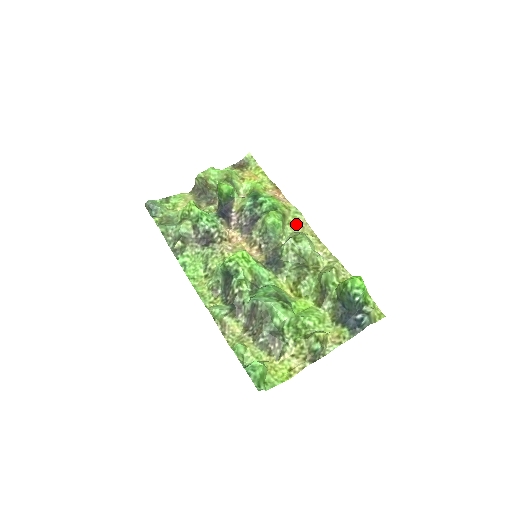
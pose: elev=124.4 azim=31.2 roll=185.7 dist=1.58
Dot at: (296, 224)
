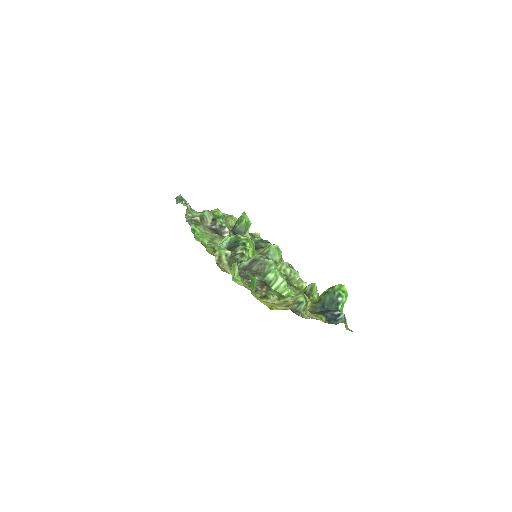
Dot at: occluded
